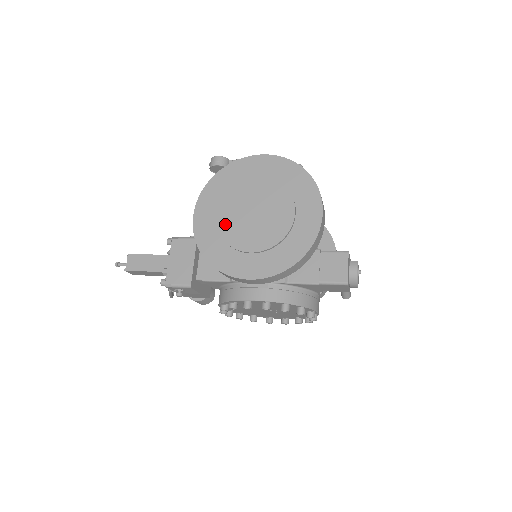
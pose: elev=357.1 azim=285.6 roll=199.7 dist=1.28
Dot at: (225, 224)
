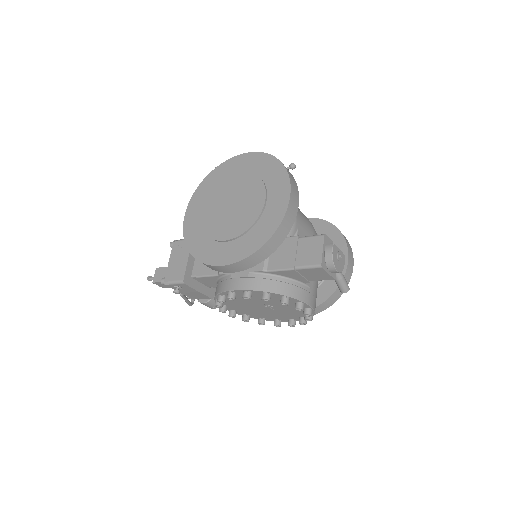
Dot at: (207, 218)
